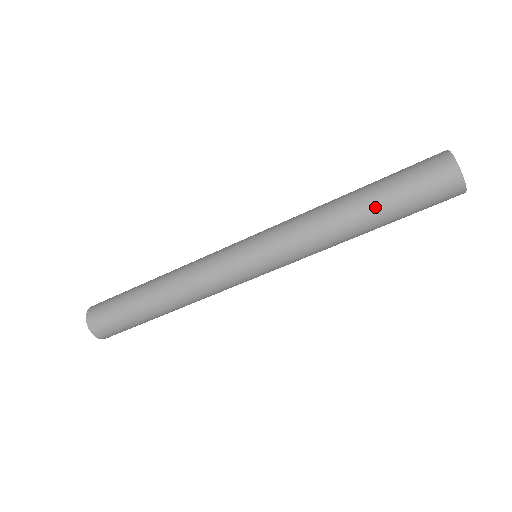
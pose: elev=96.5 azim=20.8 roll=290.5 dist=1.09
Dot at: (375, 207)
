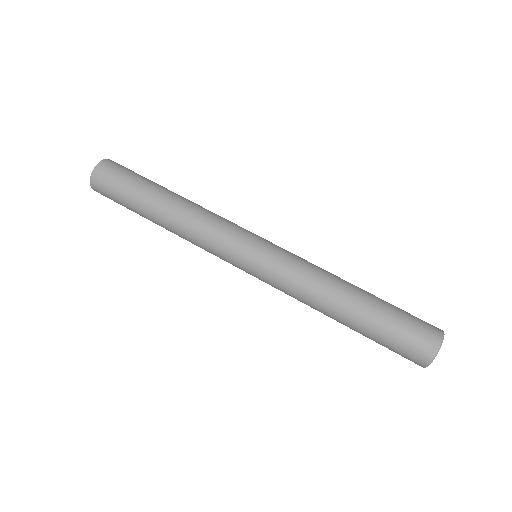
Dot at: (363, 317)
